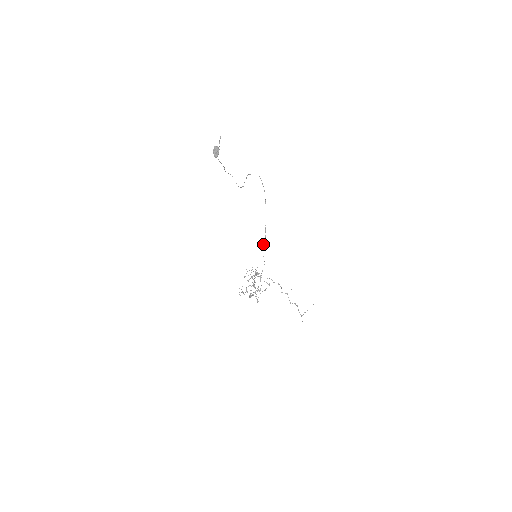
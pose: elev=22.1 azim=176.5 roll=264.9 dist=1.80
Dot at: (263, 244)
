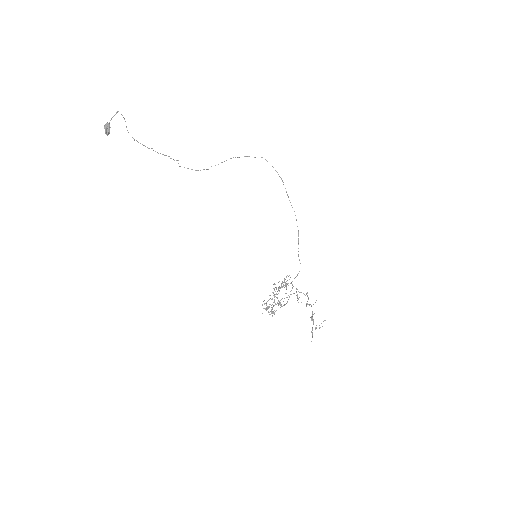
Dot at: occluded
